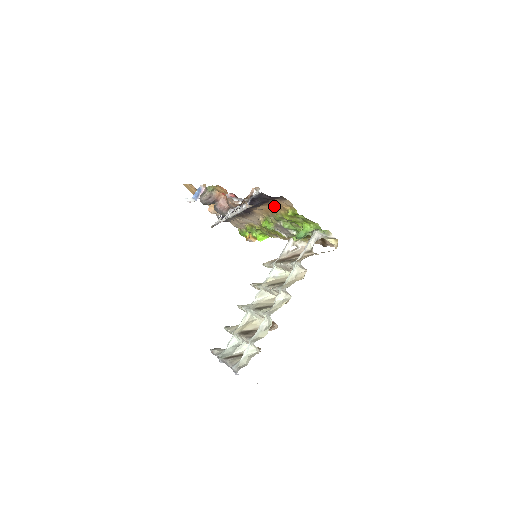
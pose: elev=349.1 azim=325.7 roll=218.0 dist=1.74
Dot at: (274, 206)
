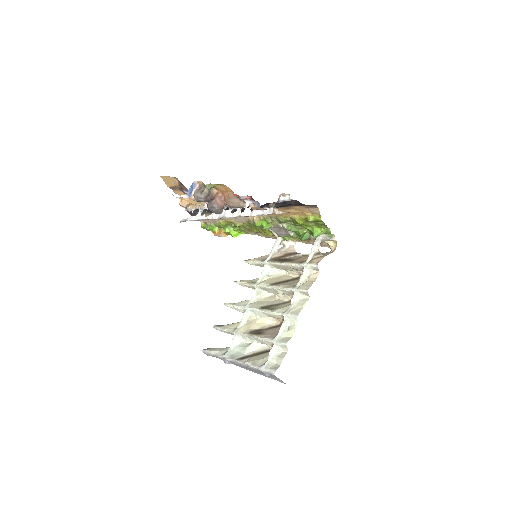
Dot at: (290, 210)
